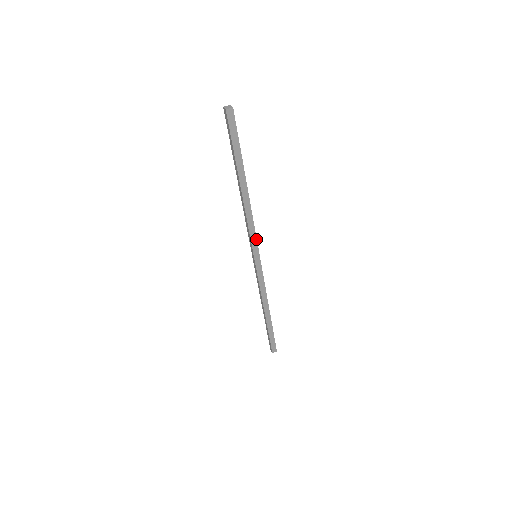
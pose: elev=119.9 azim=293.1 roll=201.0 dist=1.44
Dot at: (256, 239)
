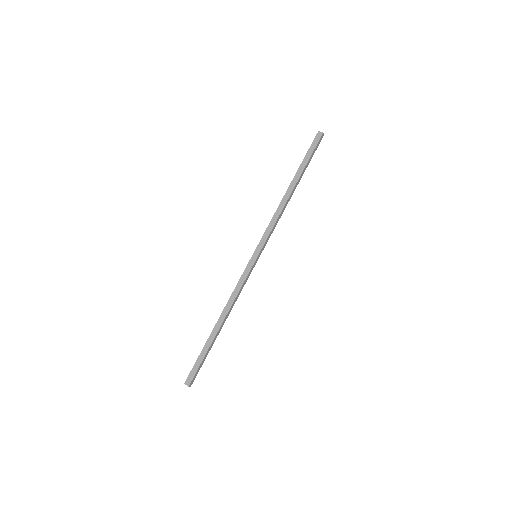
Dot at: (267, 238)
